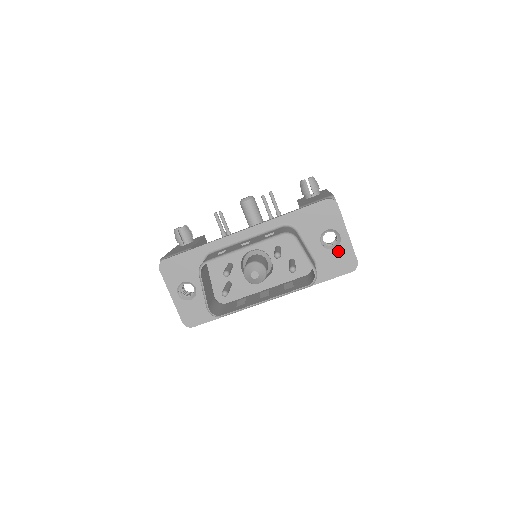
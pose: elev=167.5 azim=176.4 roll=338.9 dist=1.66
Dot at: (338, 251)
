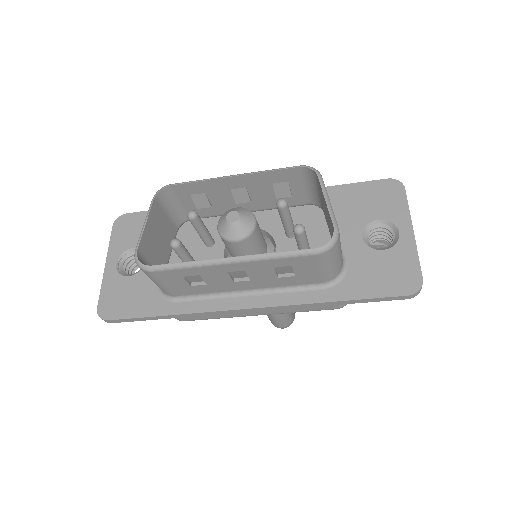
Dot at: (390, 255)
